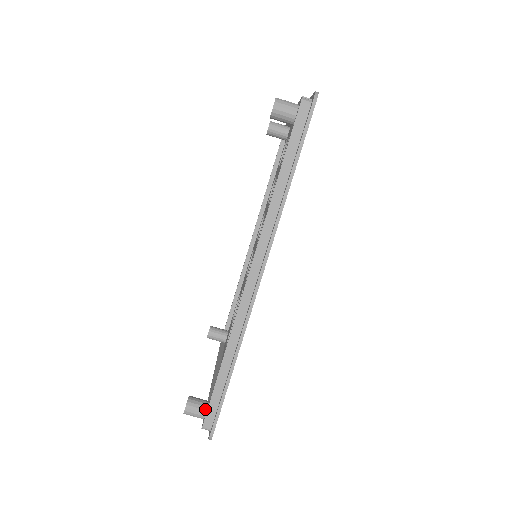
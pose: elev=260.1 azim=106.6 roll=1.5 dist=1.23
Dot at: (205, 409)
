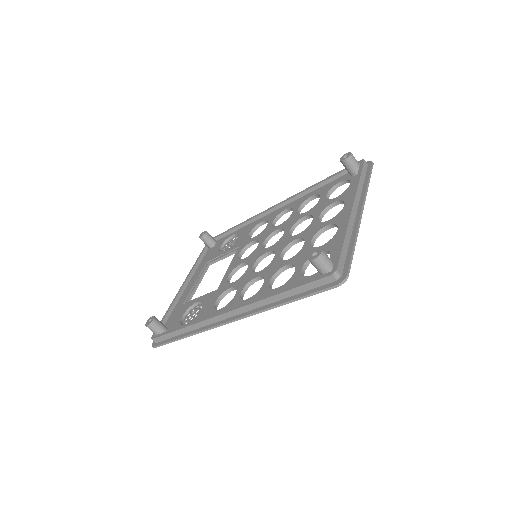
Dot at: (159, 332)
